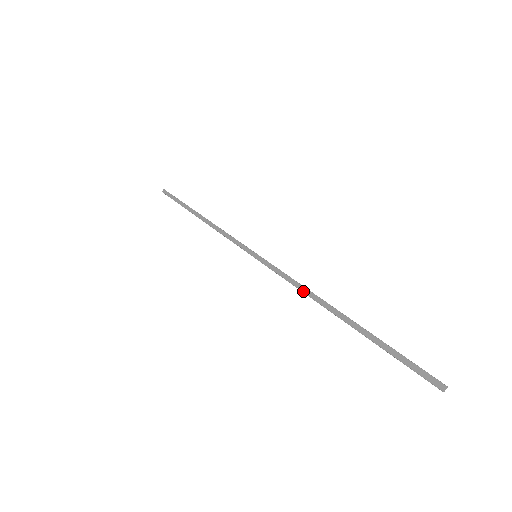
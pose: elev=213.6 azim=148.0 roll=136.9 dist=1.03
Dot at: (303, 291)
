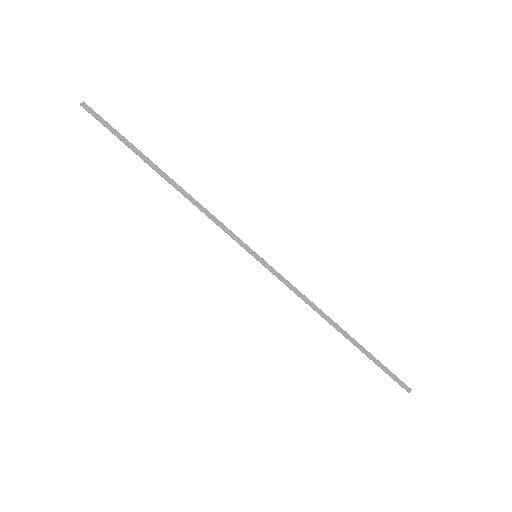
Dot at: (311, 305)
